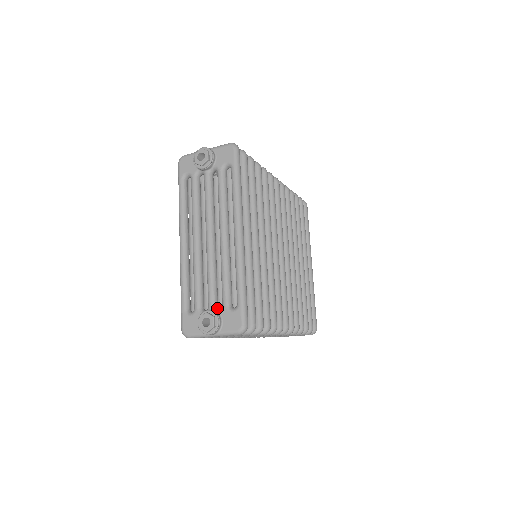
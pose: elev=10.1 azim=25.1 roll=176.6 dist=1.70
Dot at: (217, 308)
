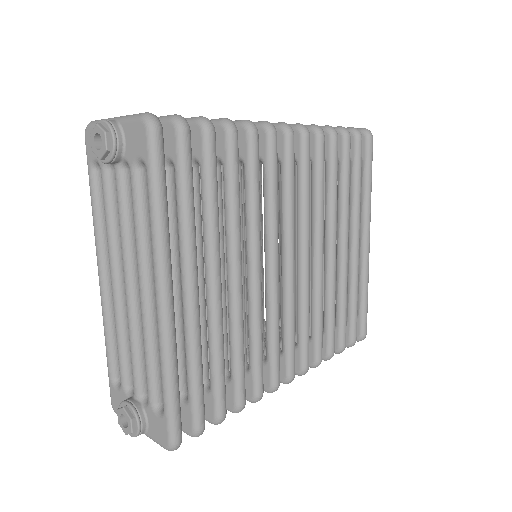
Dot at: (144, 396)
